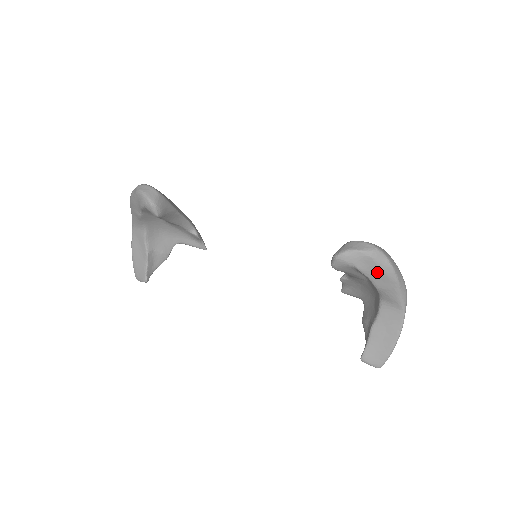
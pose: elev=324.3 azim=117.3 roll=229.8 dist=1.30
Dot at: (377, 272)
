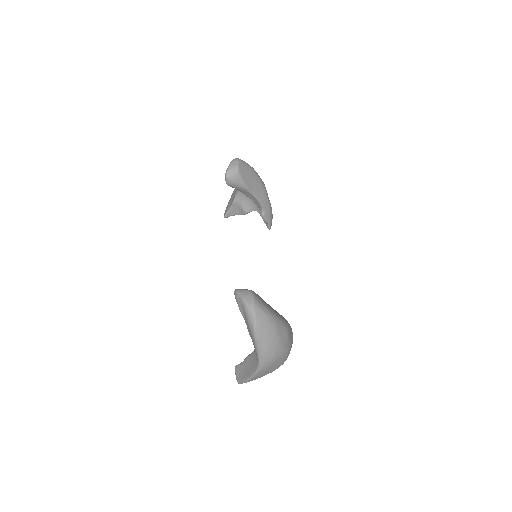
Dot at: (247, 323)
